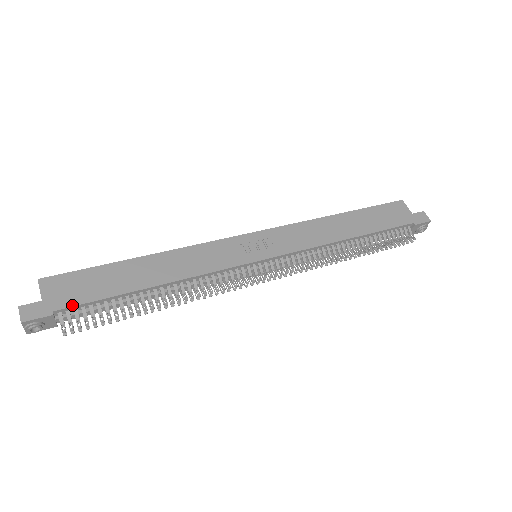
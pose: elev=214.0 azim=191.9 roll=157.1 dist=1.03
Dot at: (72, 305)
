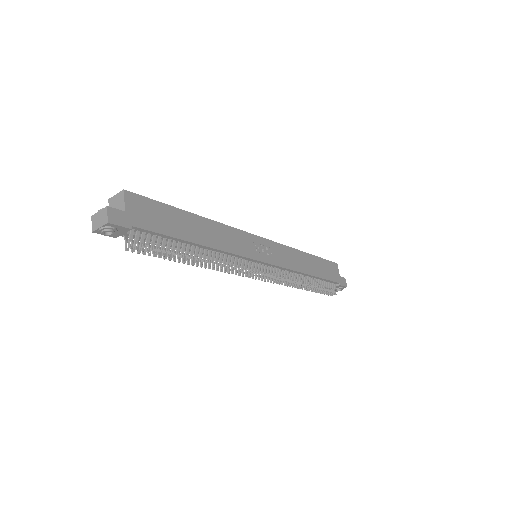
Dot at: (146, 228)
